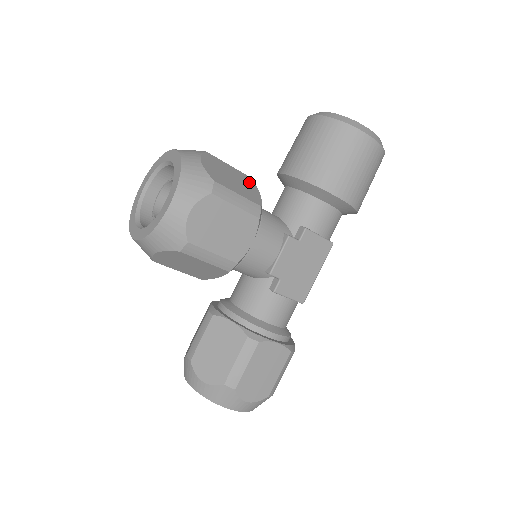
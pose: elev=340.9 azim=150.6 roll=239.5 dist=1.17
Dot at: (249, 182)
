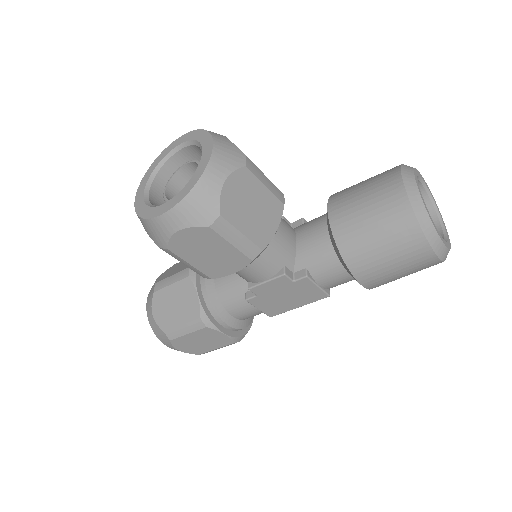
Dot at: (275, 212)
